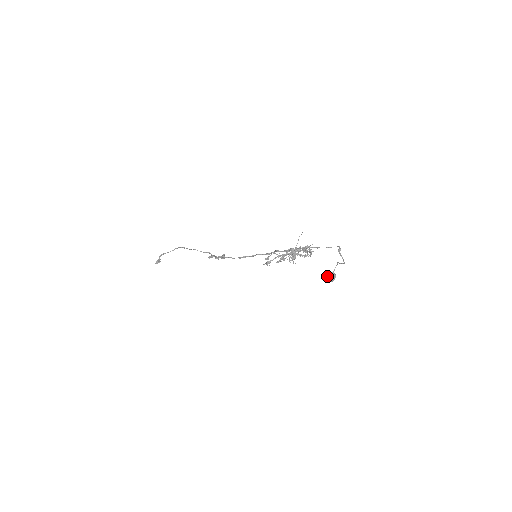
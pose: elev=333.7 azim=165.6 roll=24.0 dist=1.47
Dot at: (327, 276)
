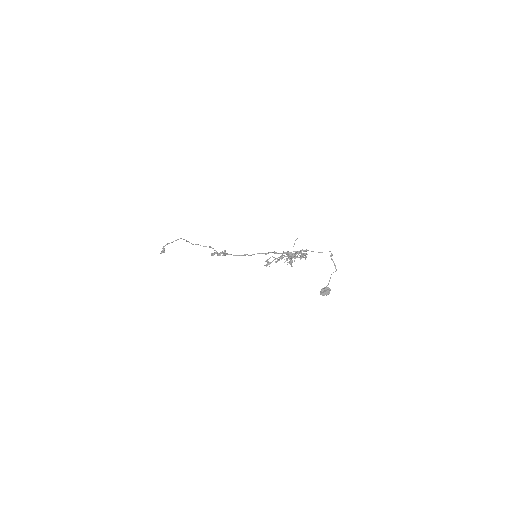
Dot at: (323, 291)
